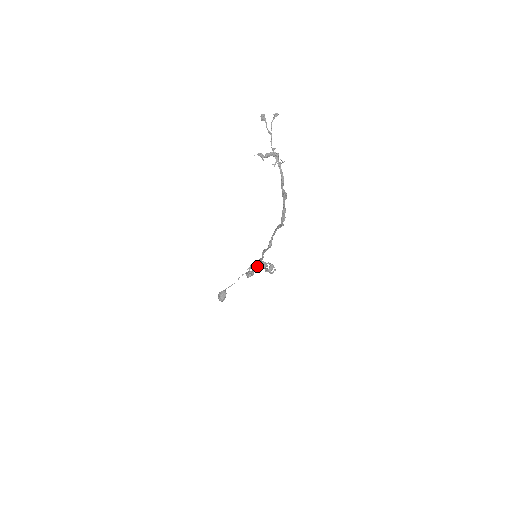
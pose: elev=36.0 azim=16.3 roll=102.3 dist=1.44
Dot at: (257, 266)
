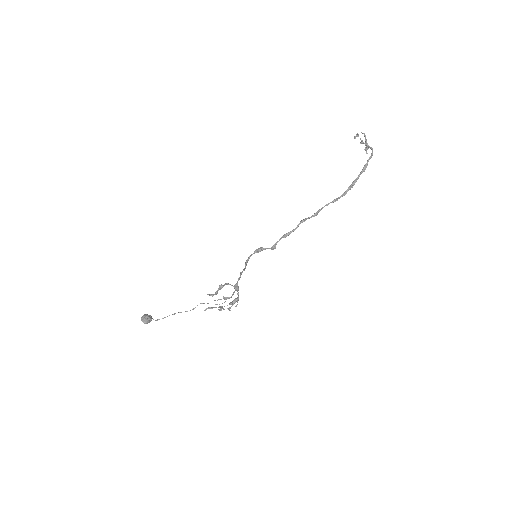
Dot at: (277, 241)
